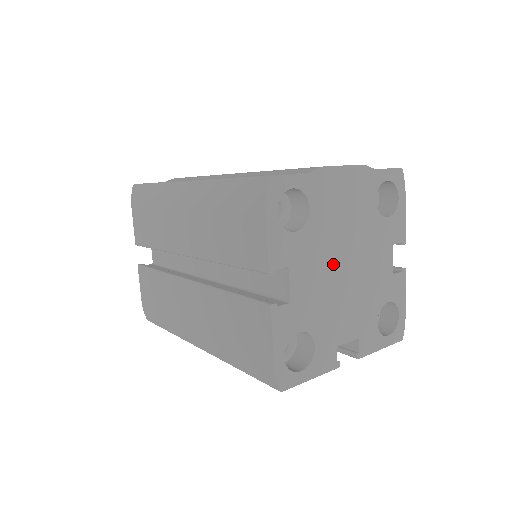
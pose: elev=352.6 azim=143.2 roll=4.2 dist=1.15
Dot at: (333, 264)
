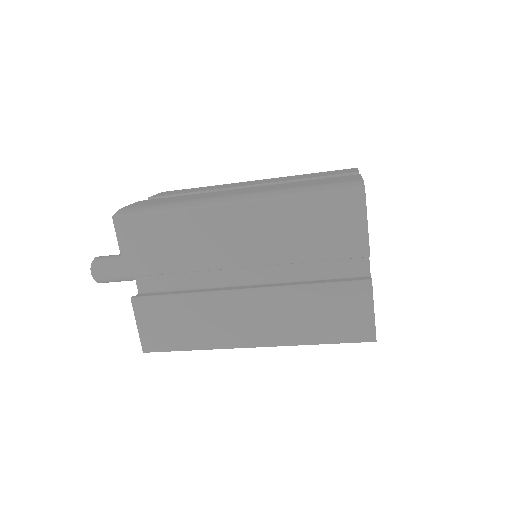
Dot at: occluded
